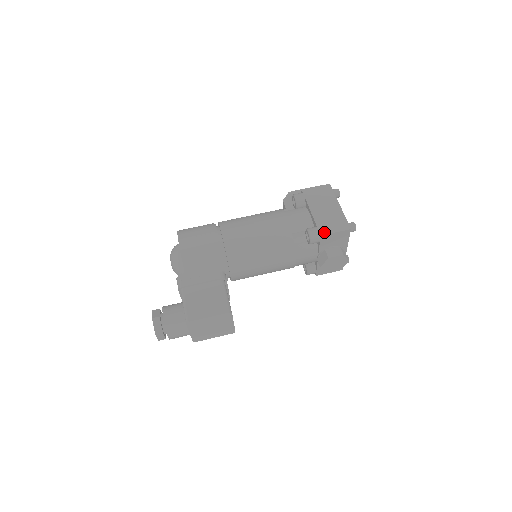
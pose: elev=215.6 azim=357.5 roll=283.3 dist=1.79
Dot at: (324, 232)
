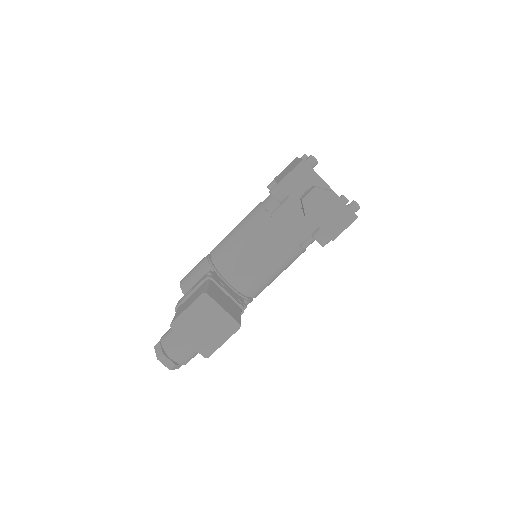
Dot at: (281, 180)
